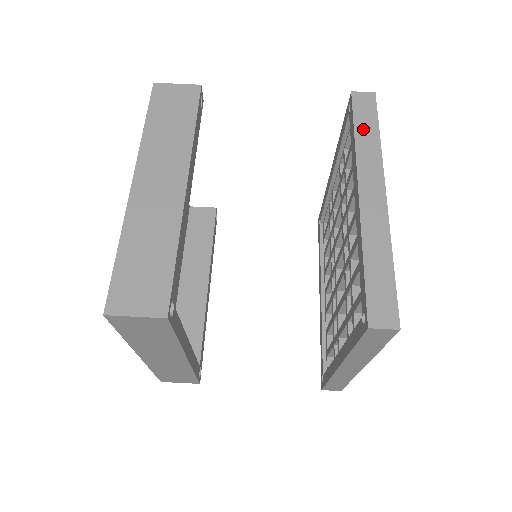
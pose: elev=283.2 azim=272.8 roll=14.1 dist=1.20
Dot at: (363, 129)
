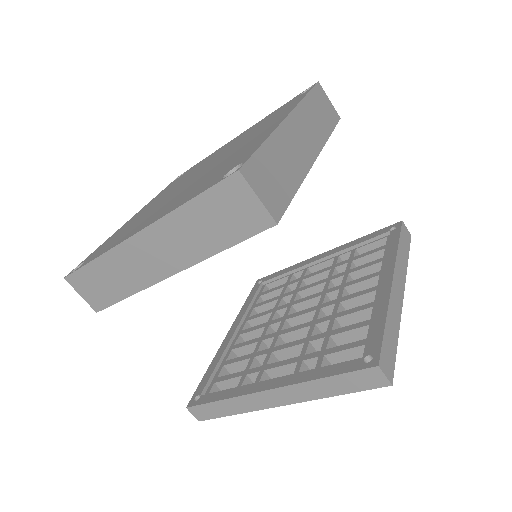
Dot at: (403, 247)
